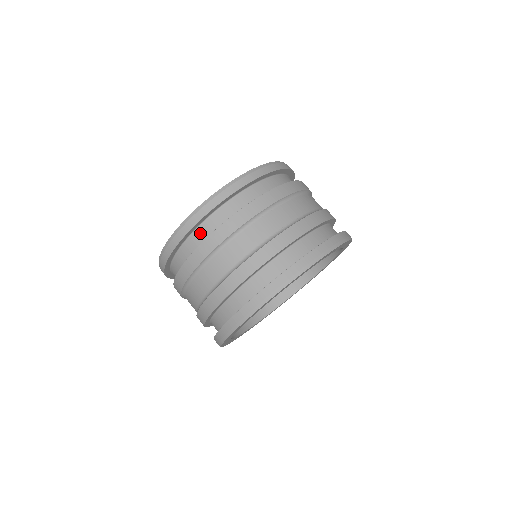
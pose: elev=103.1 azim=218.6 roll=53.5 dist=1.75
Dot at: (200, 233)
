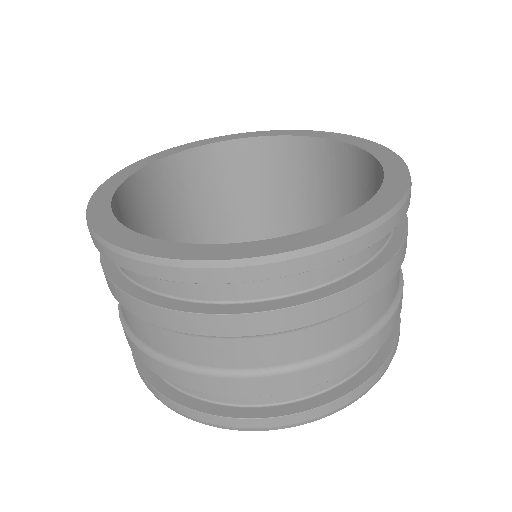
Dot at: occluded
